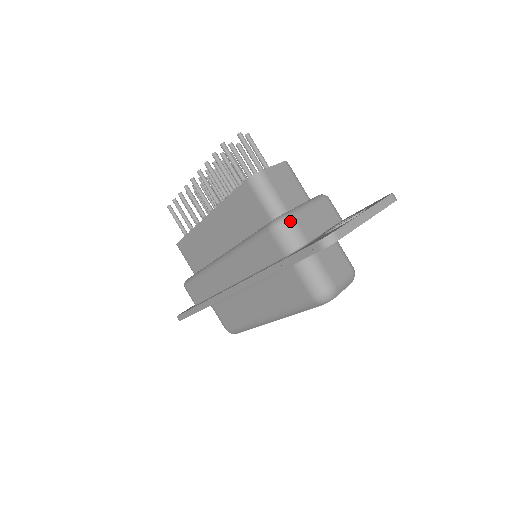
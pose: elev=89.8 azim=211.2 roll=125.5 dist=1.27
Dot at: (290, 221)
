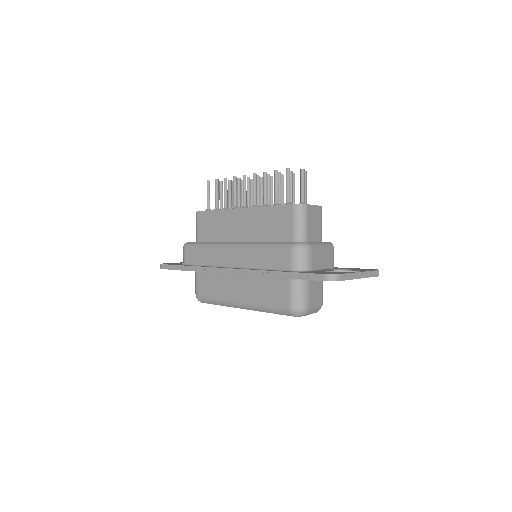
Dot at: (308, 249)
